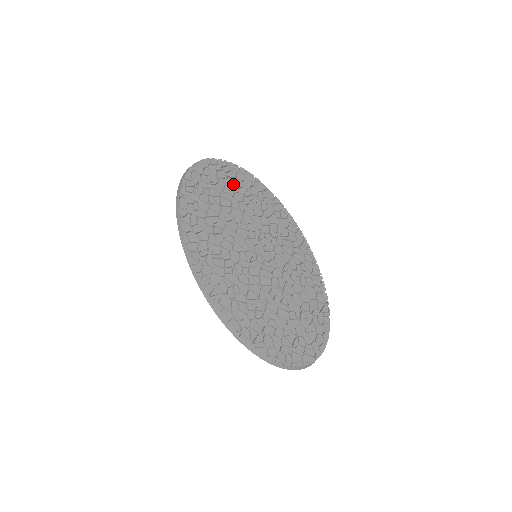
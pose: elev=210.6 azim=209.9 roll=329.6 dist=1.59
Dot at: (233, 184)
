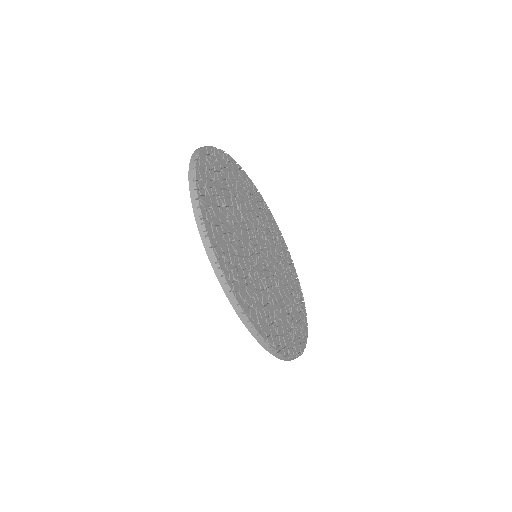
Dot at: (227, 176)
